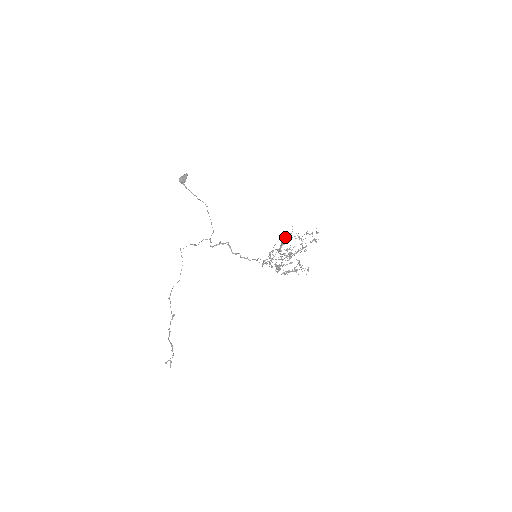
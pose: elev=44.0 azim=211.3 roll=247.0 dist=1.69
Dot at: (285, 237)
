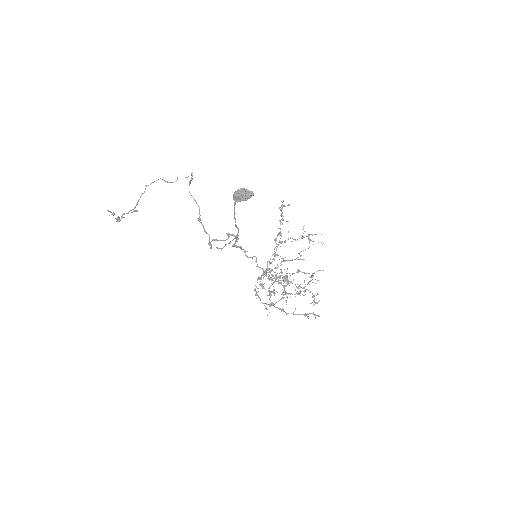
Dot at: (299, 271)
